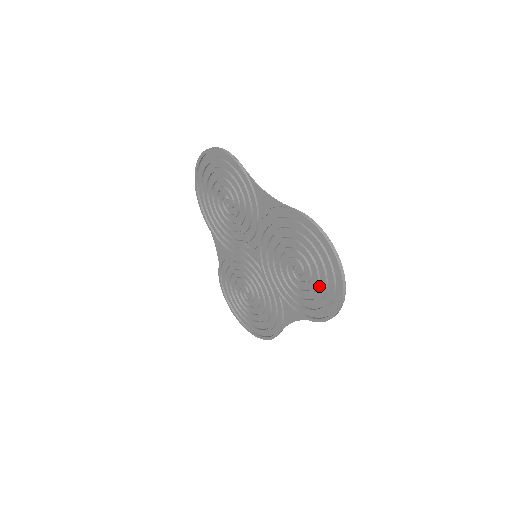
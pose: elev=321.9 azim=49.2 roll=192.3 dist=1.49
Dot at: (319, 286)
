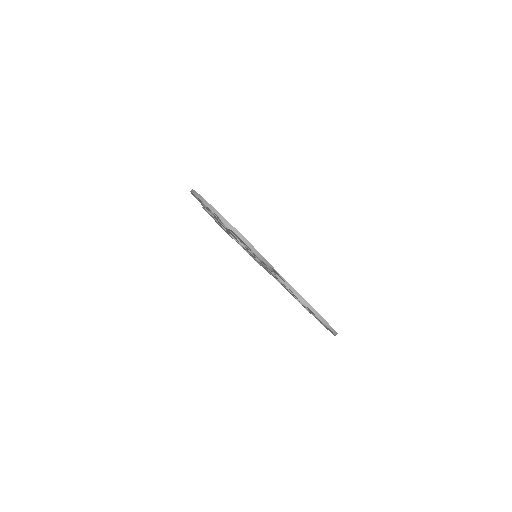
Dot at: occluded
